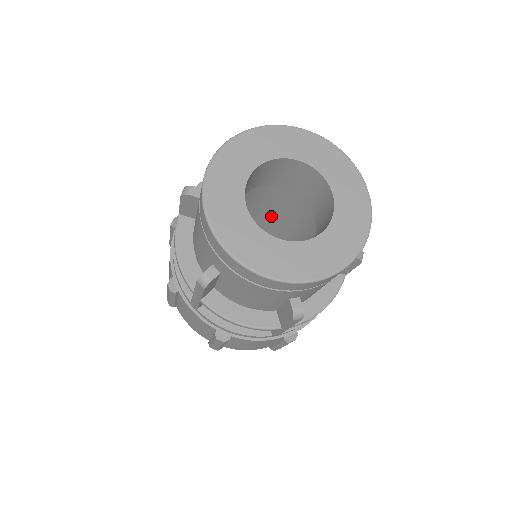
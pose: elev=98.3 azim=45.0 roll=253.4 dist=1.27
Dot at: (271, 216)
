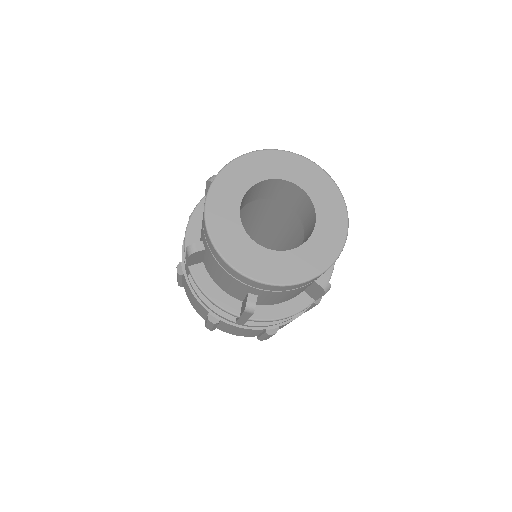
Dot at: (247, 218)
